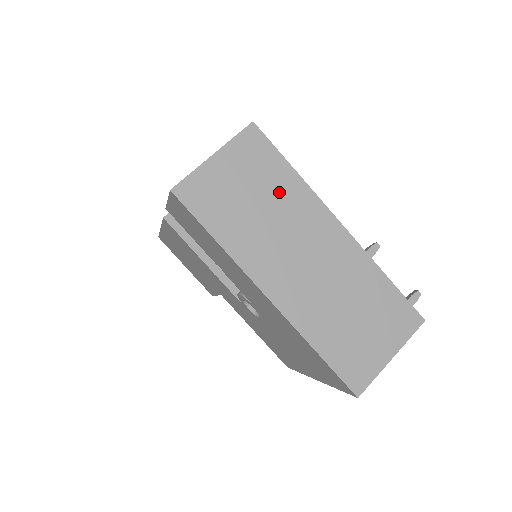
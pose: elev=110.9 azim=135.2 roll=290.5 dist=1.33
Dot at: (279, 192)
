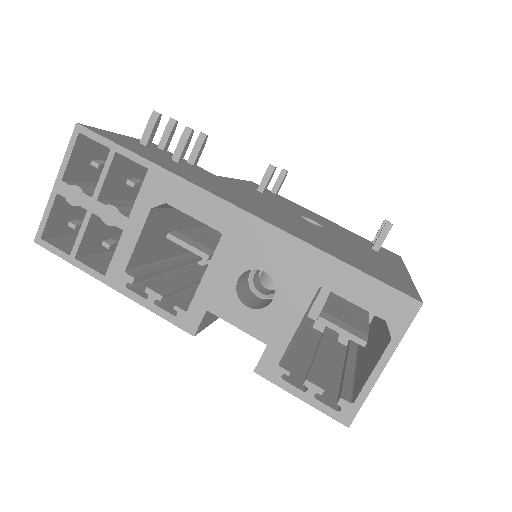
Dot at: occluded
